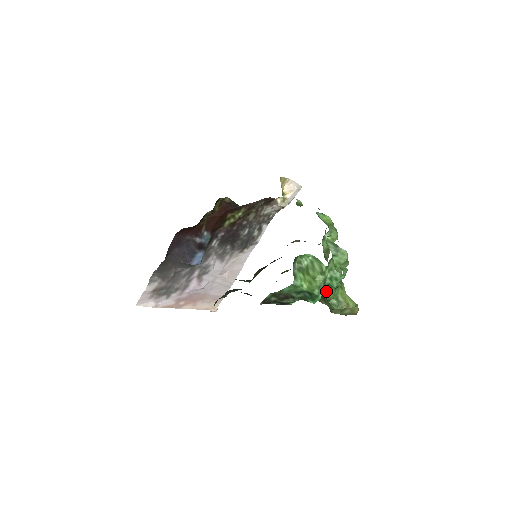
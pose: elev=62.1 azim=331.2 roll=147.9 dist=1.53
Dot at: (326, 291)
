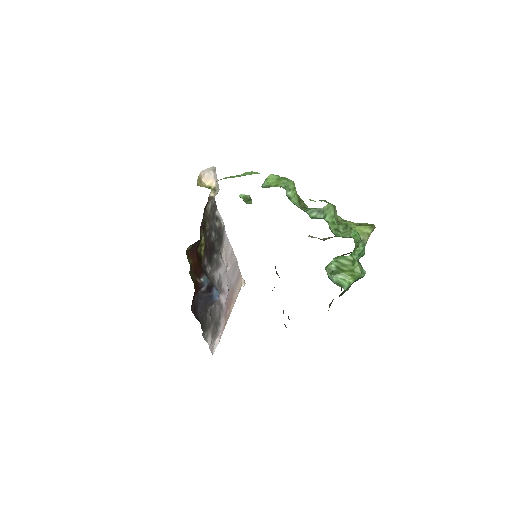
Dot at: occluded
